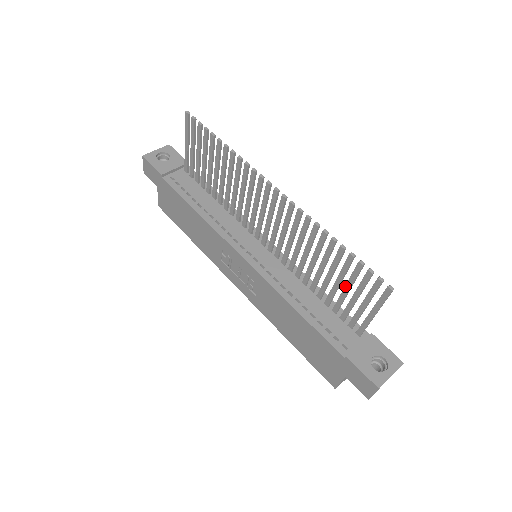
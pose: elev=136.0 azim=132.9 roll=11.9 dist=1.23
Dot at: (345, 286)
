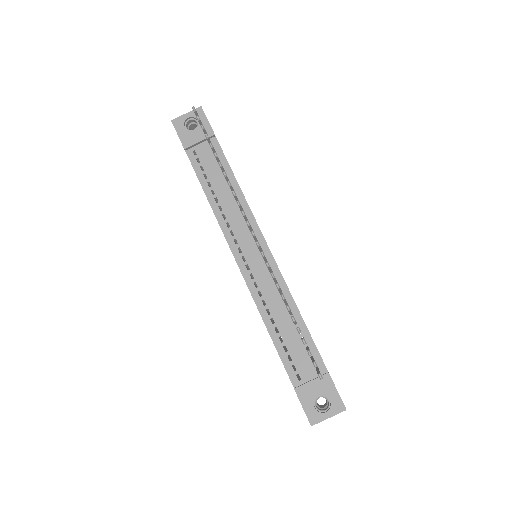
Dot at: occluded
